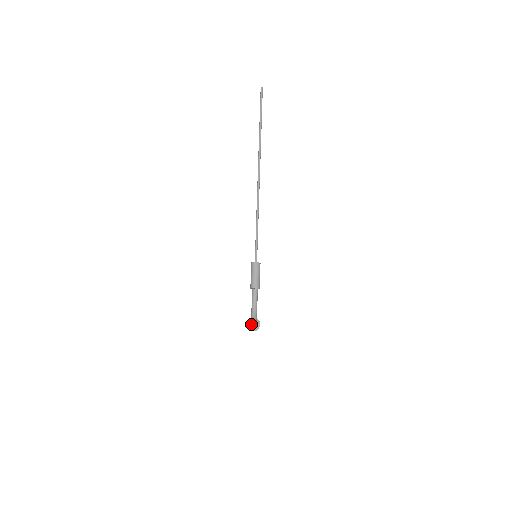
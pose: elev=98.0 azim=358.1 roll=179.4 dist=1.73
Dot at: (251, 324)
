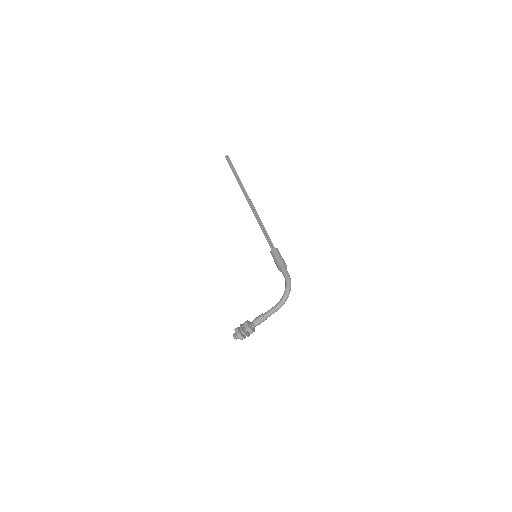
Dot at: (282, 301)
